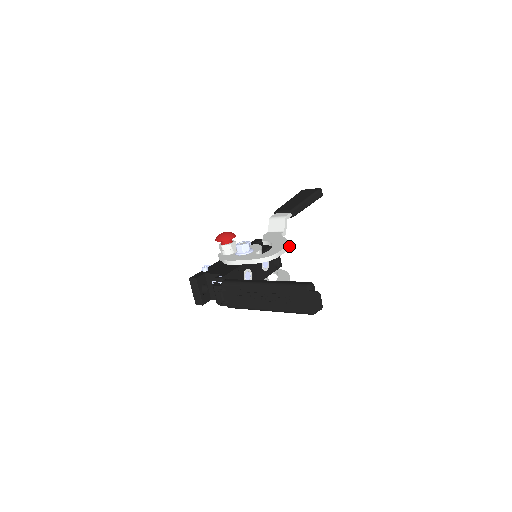
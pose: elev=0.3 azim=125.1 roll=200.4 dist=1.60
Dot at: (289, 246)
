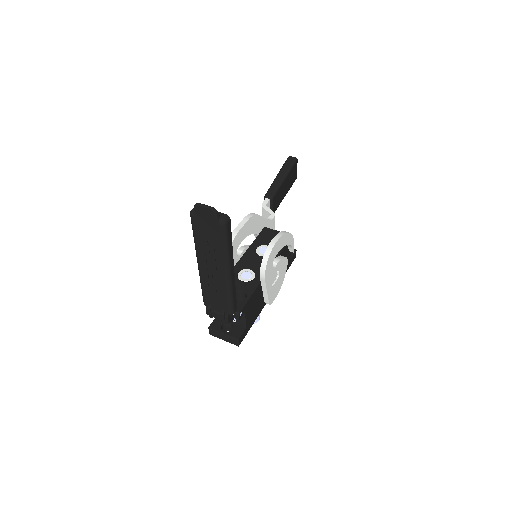
Dot at: (250, 216)
